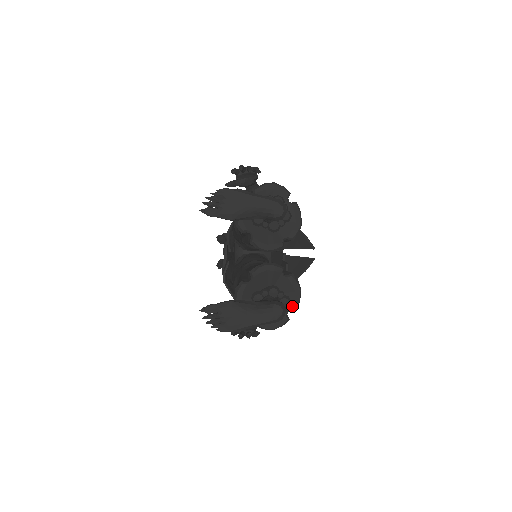
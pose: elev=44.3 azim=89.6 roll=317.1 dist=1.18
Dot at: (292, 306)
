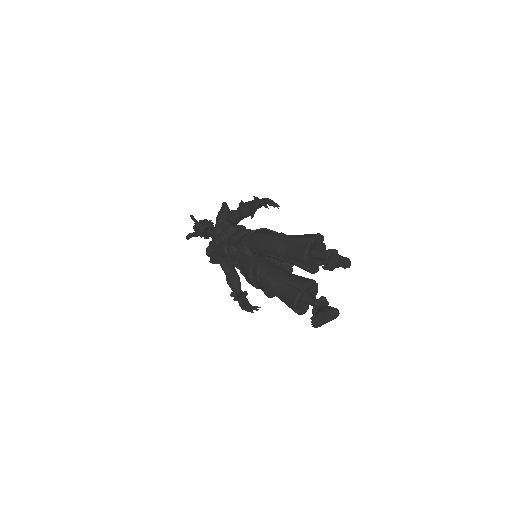
Dot at: occluded
